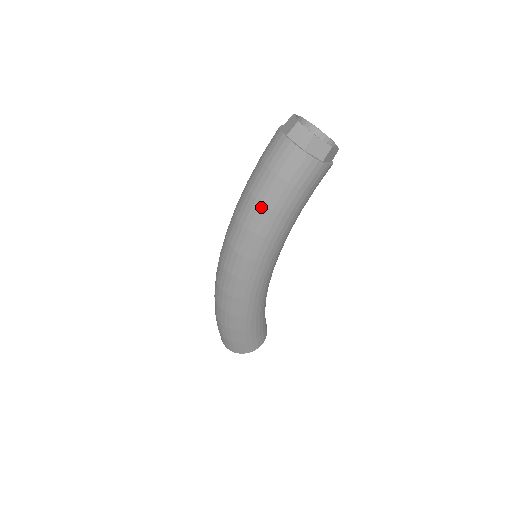
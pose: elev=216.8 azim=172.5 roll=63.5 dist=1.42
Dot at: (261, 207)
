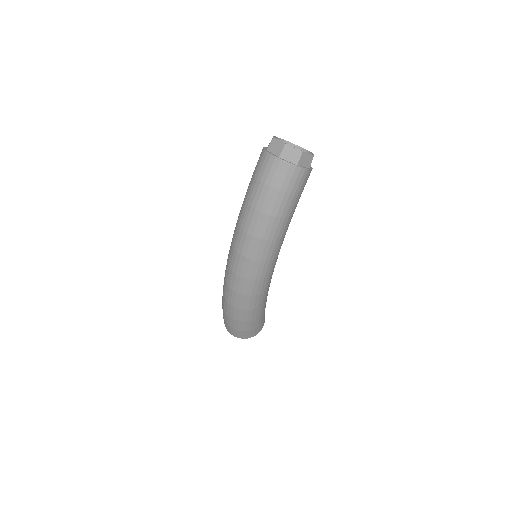
Dot at: (271, 219)
